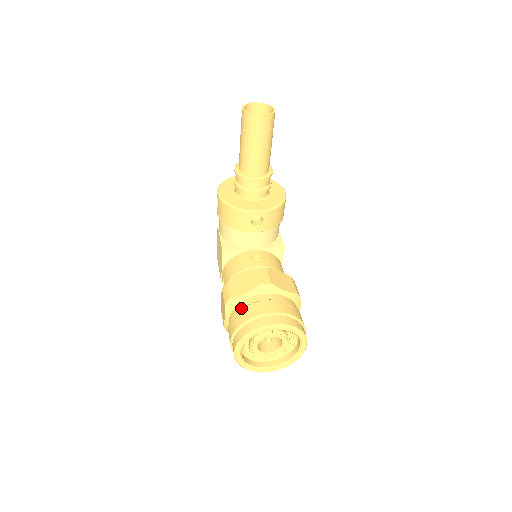
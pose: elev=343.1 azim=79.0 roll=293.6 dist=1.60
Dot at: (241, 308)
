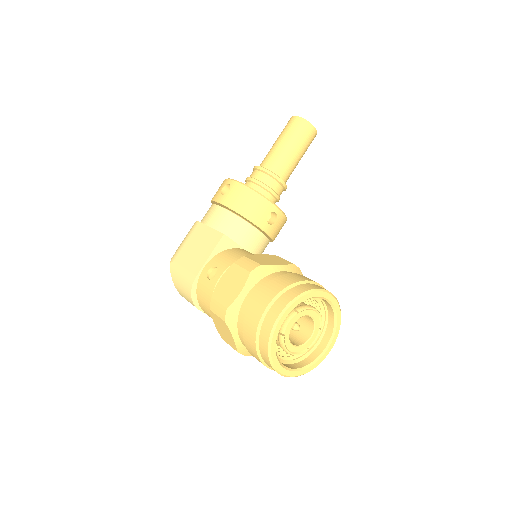
Dot at: (278, 276)
